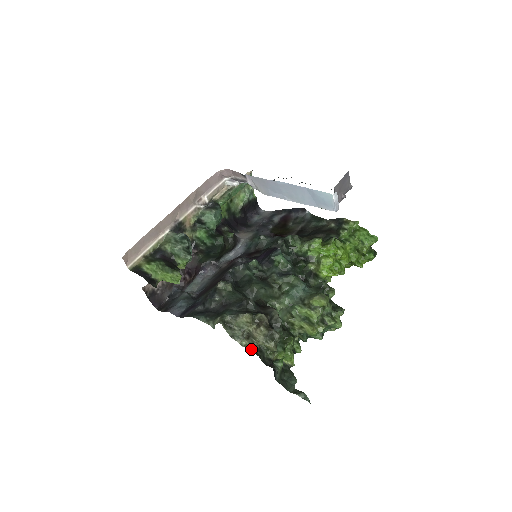
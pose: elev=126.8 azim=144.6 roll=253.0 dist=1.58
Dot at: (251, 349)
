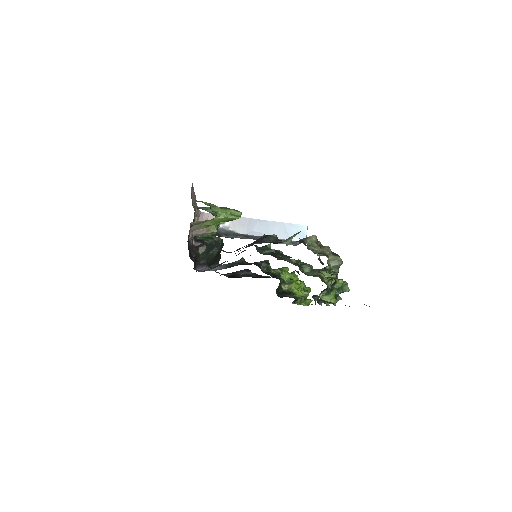
Dot at: (327, 257)
